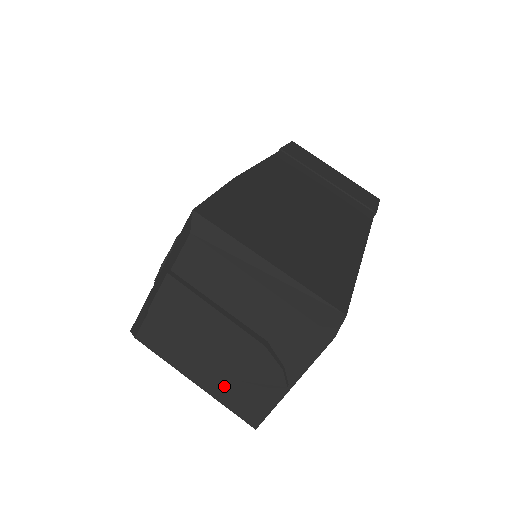
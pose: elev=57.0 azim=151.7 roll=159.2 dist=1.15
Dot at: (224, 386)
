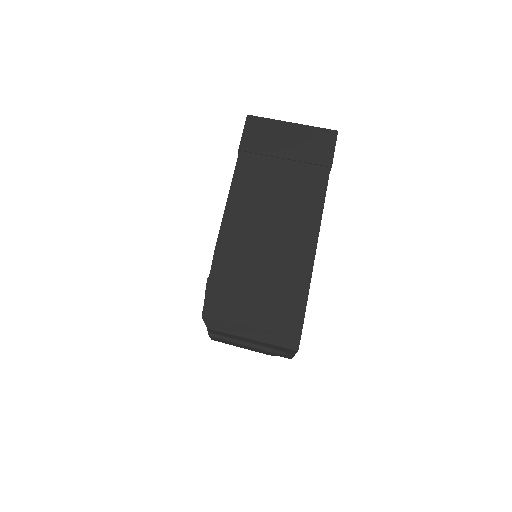
Dot at: occluded
